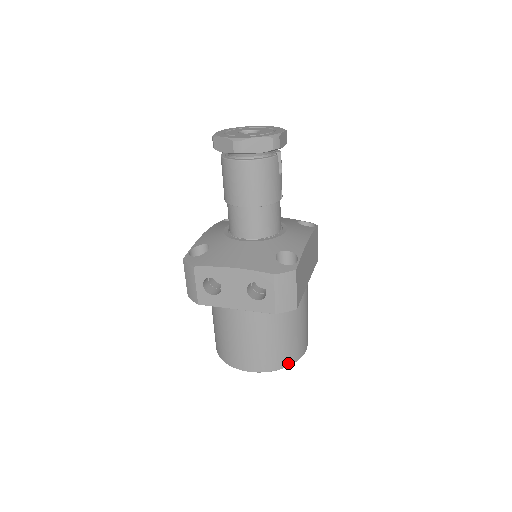
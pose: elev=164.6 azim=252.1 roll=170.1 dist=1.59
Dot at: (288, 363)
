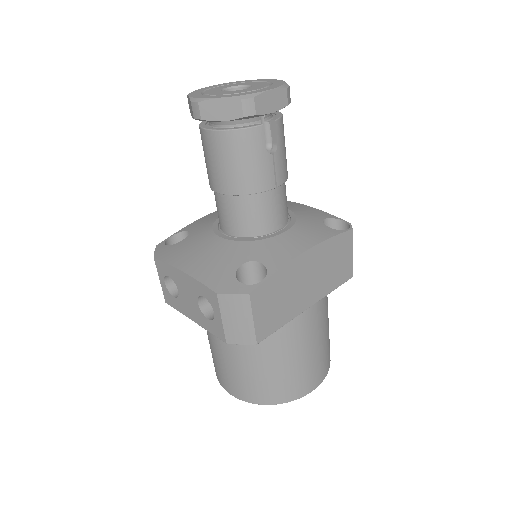
Dot at: (276, 400)
